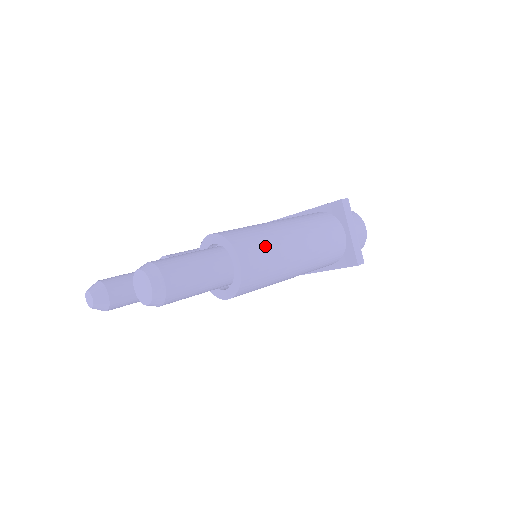
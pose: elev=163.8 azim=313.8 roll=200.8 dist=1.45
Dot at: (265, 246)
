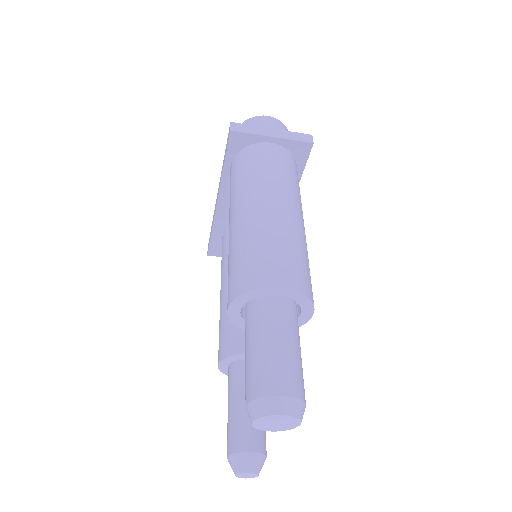
Dot at: (267, 247)
